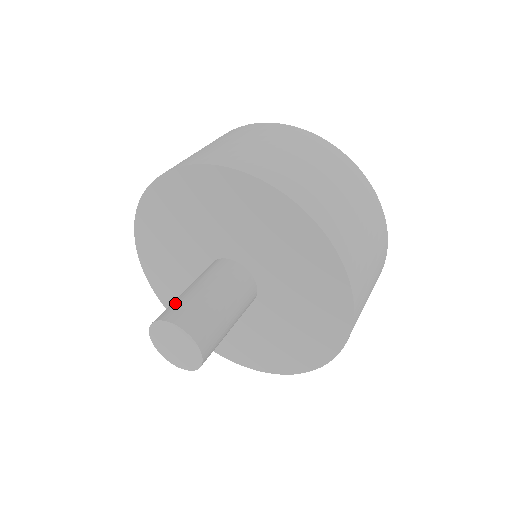
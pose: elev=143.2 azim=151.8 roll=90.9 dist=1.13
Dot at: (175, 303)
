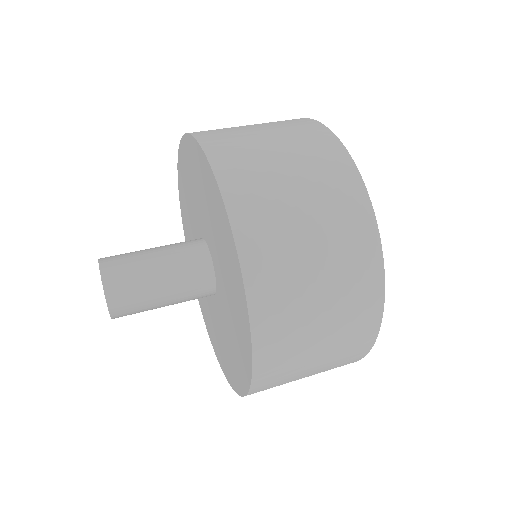
Dot at: (125, 253)
